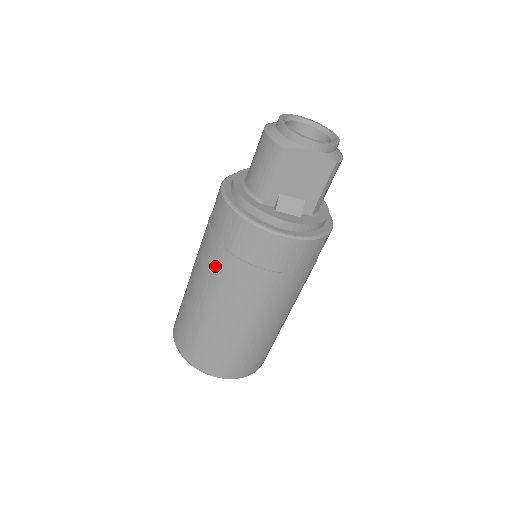
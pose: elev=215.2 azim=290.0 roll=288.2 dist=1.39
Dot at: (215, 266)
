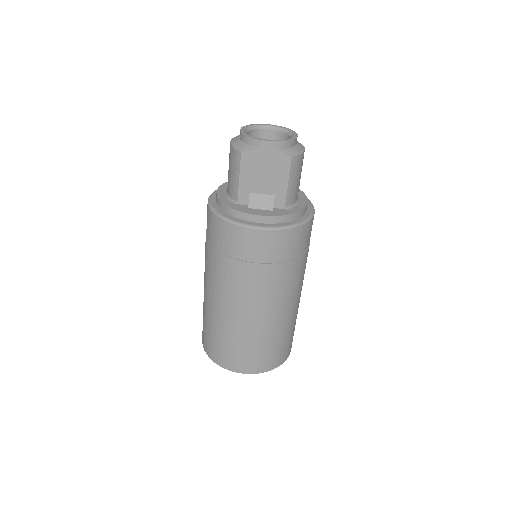
Dot at: (211, 266)
